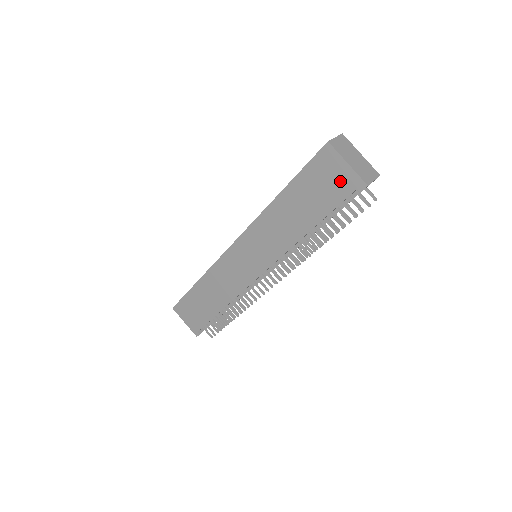
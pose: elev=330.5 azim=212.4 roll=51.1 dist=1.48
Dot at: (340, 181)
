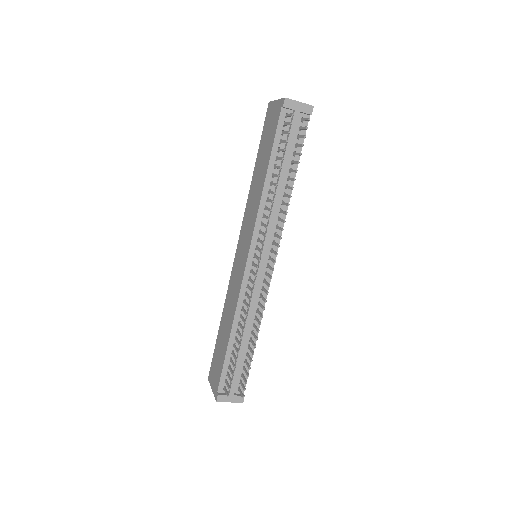
Dot at: (275, 116)
